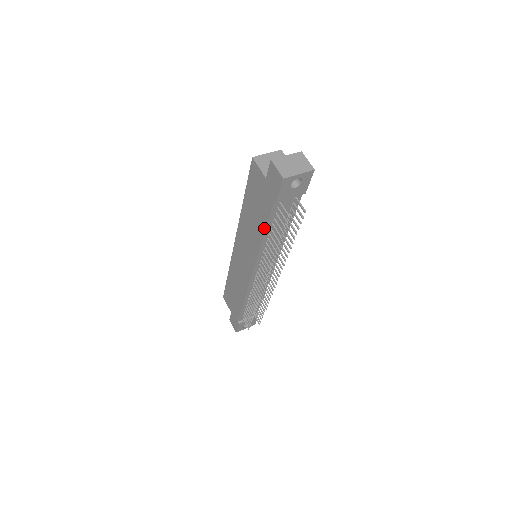
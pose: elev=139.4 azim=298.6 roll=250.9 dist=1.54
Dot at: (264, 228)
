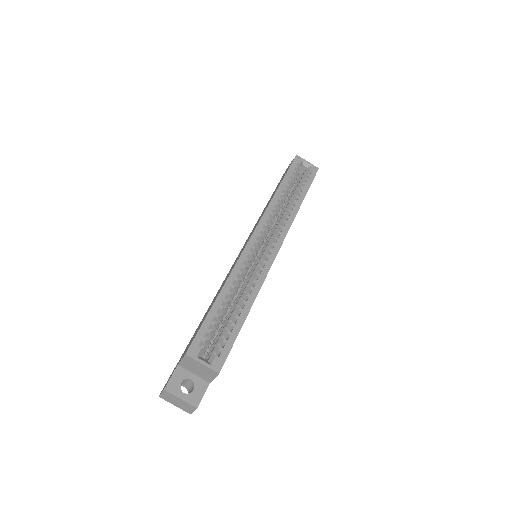
Dot at: occluded
